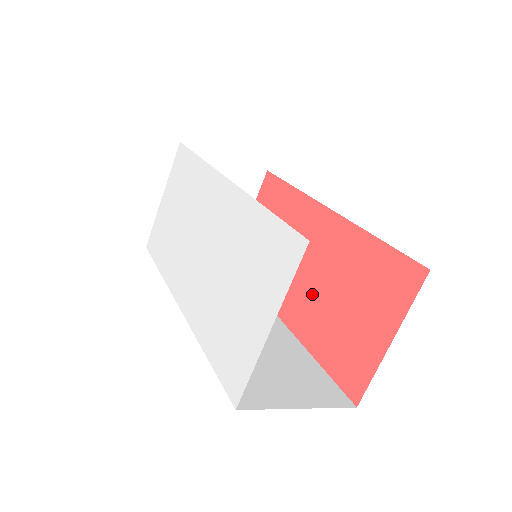
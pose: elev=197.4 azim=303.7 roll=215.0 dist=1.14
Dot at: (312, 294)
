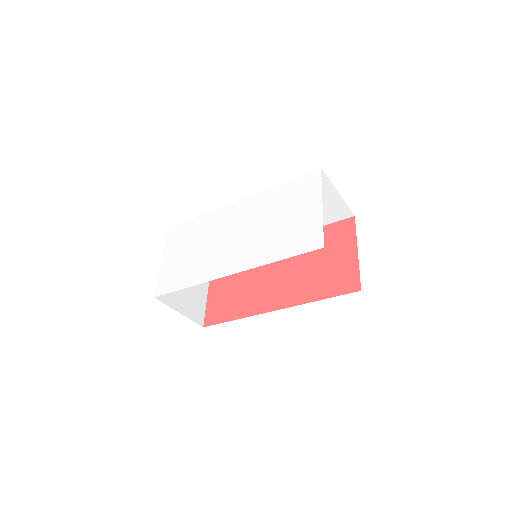
Dot at: (293, 278)
